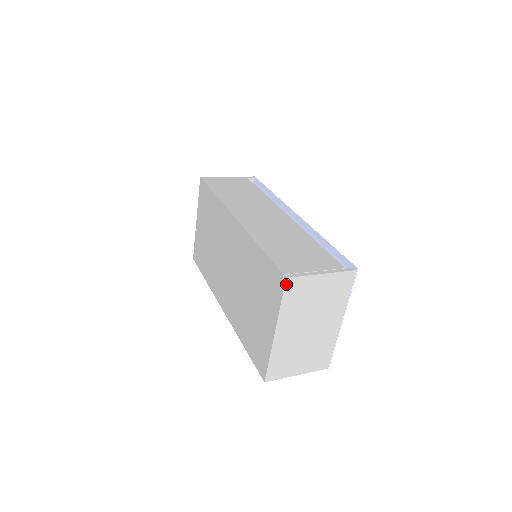
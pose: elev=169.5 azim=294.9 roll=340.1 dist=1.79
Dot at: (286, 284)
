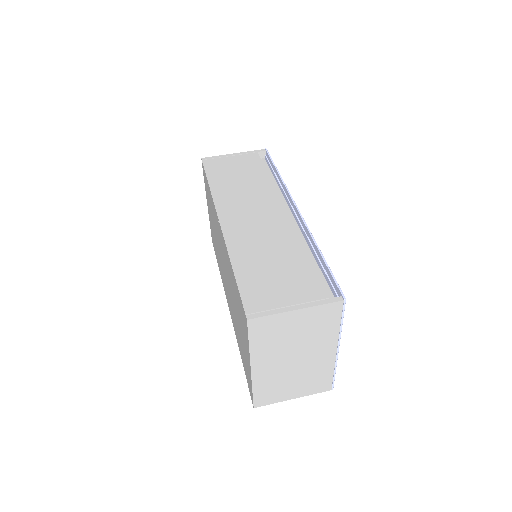
Dot at: (249, 325)
